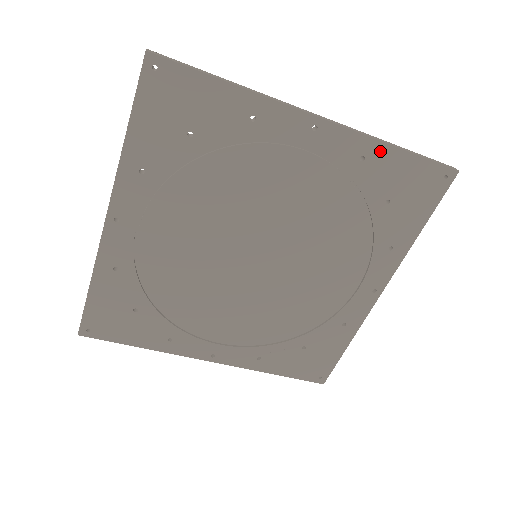
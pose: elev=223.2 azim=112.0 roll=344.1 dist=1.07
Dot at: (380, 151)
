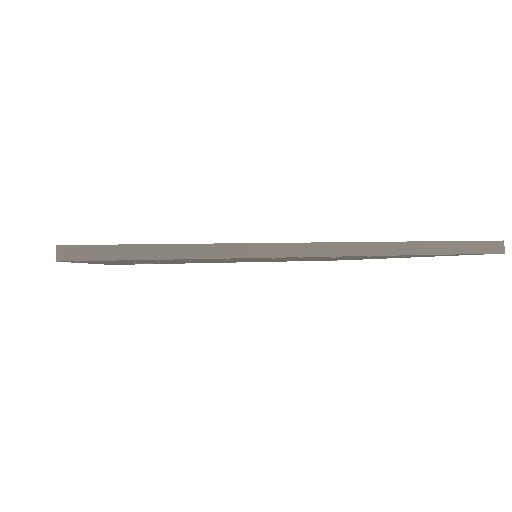
Dot at: occluded
